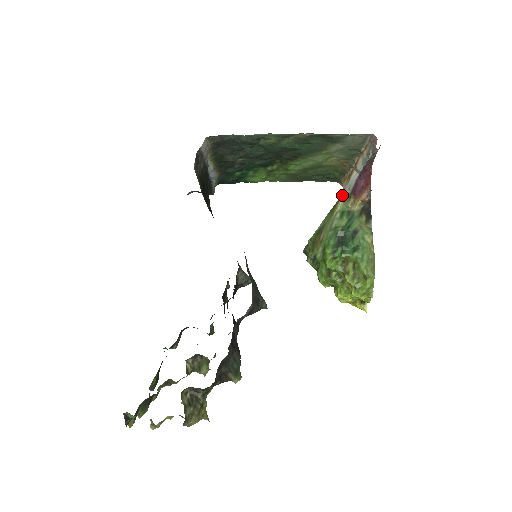
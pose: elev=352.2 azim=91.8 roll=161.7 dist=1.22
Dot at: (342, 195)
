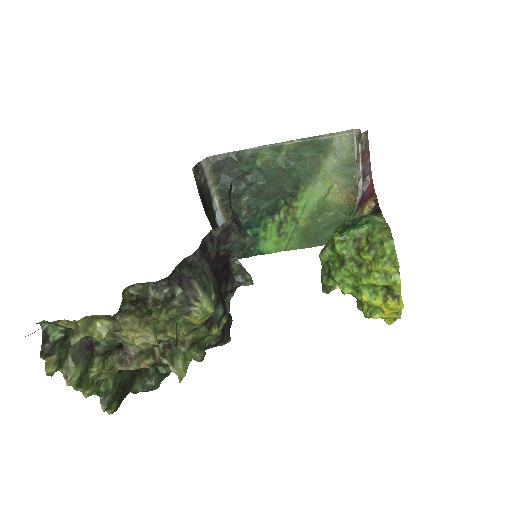
Dot at: (350, 216)
